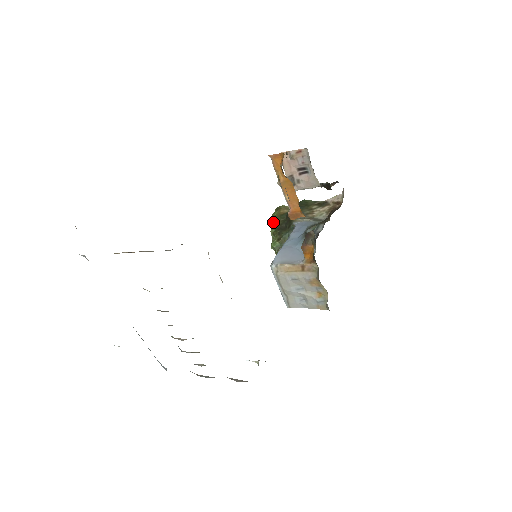
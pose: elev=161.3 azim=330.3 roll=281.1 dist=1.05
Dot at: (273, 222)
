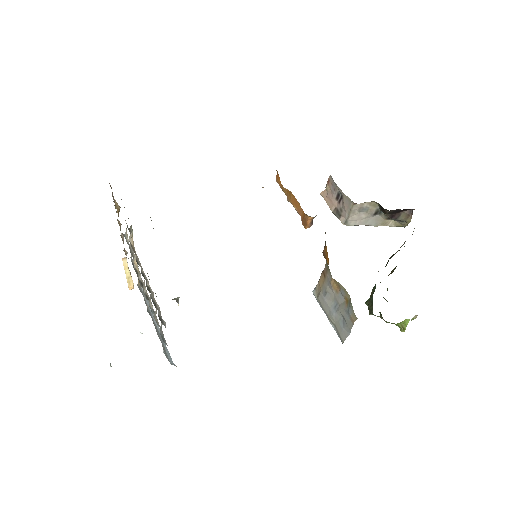
Dot at: occluded
